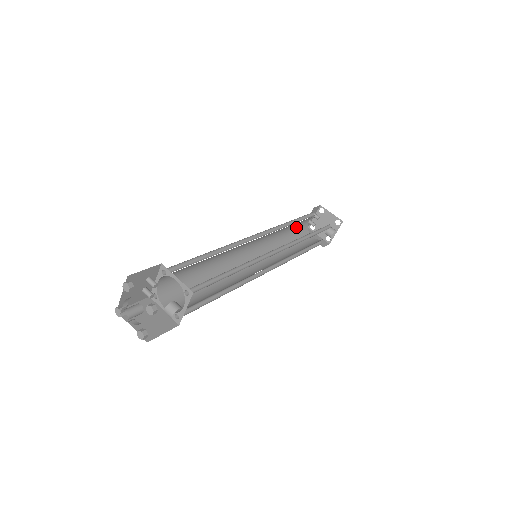
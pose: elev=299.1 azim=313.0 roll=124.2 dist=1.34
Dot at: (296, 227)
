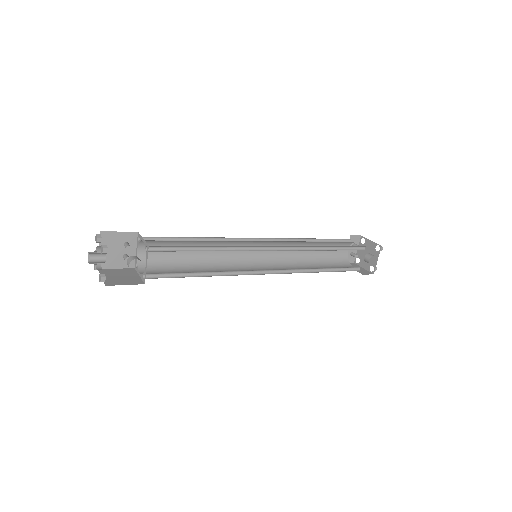
Dot at: (328, 252)
